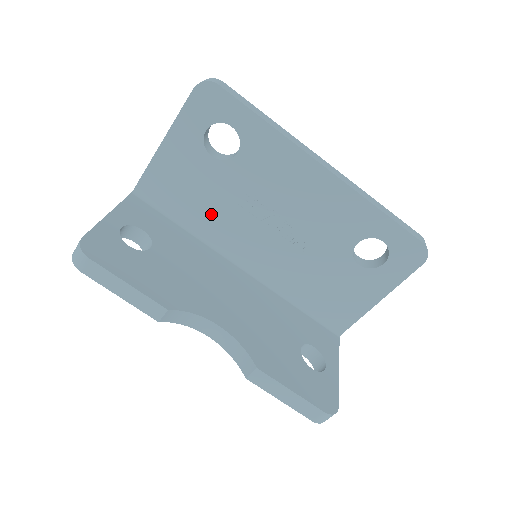
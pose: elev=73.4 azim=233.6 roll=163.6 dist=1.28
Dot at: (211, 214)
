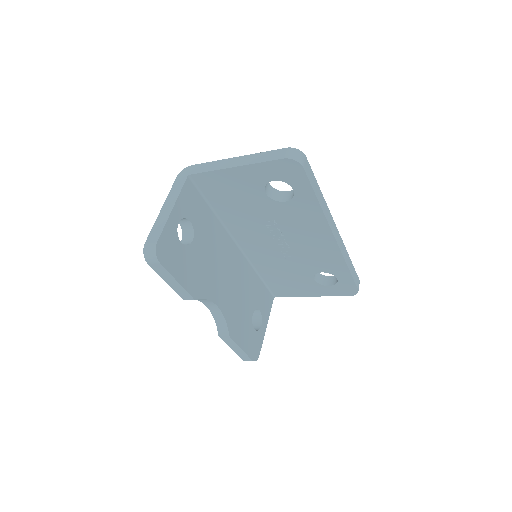
Dot at: (240, 215)
